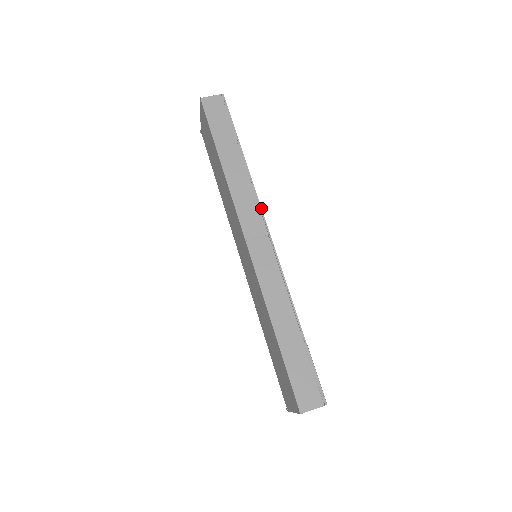
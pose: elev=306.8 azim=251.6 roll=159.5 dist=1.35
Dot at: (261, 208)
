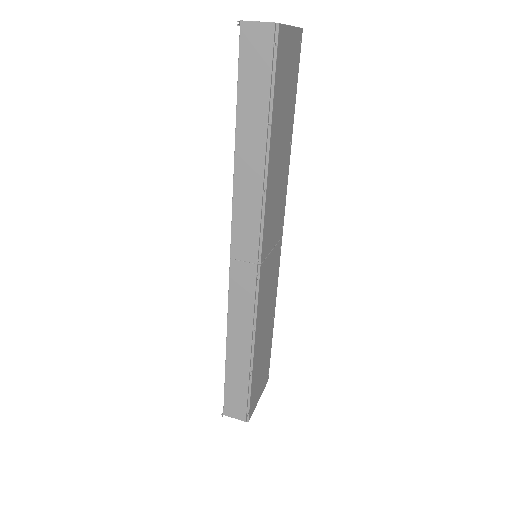
Dot at: (262, 230)
